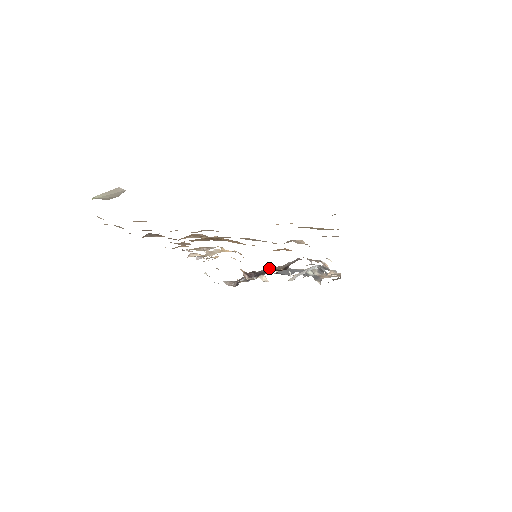
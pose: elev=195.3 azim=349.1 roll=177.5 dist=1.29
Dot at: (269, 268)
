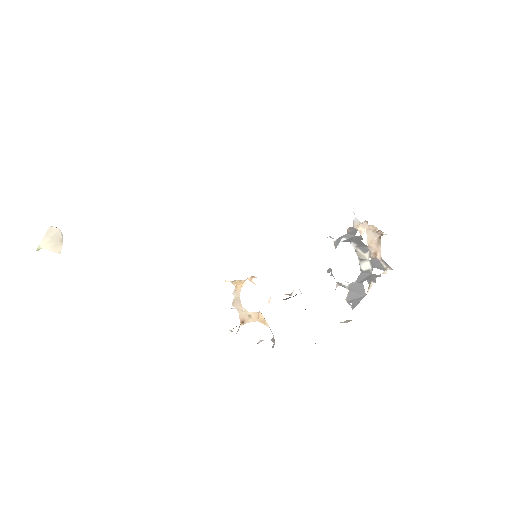
Dot at: occluded
